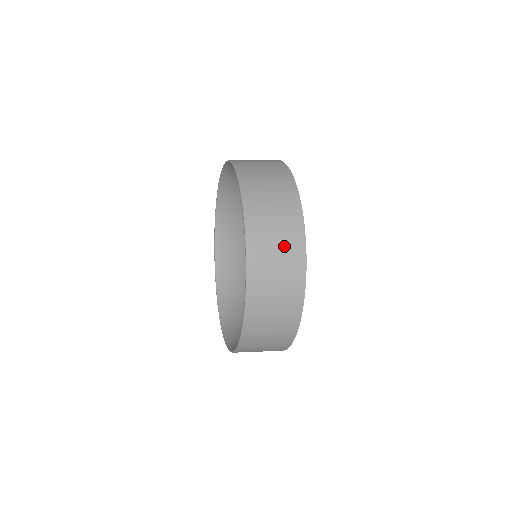
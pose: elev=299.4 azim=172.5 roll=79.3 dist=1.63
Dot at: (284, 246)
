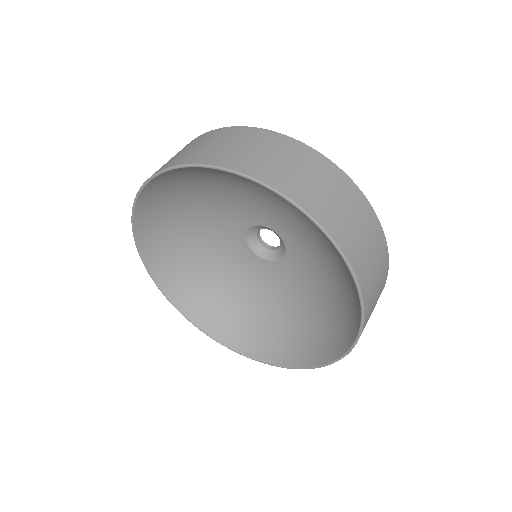
Dot at: (355, 212)
